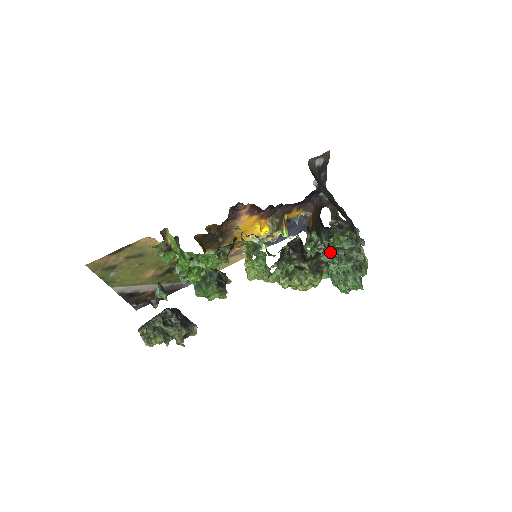
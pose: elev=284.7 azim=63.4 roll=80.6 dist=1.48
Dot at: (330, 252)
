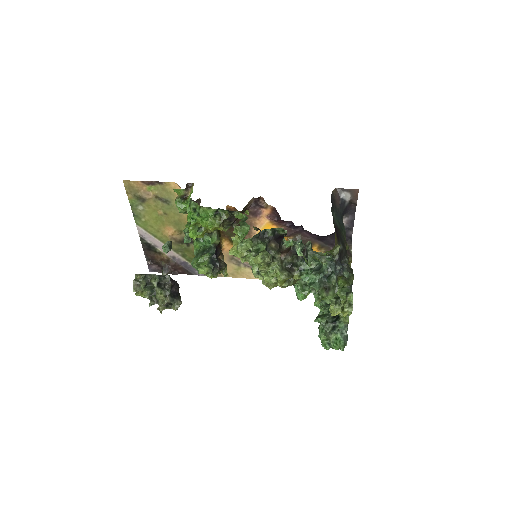
Dot at: occluded
